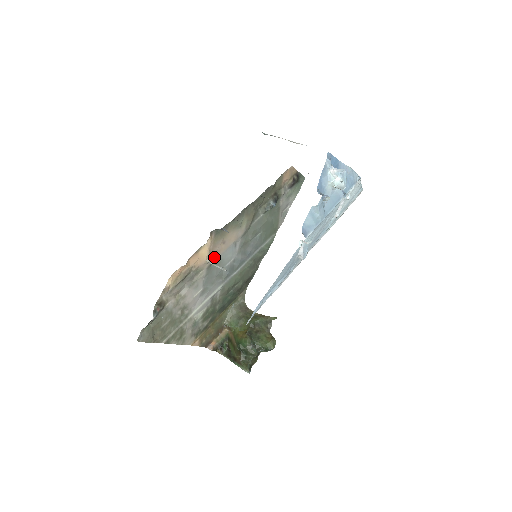
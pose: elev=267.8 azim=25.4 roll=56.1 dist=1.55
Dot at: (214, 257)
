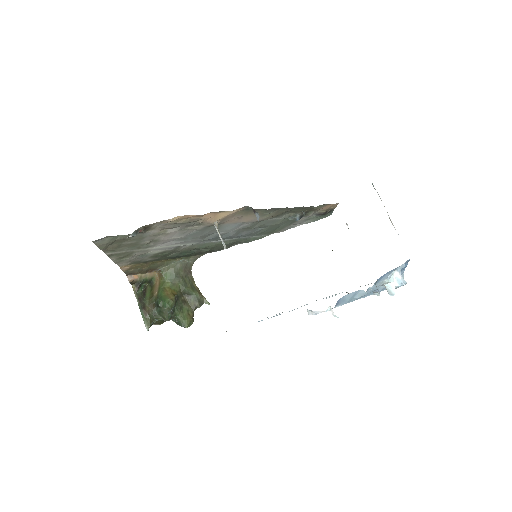
Dot at: (221, 222)
